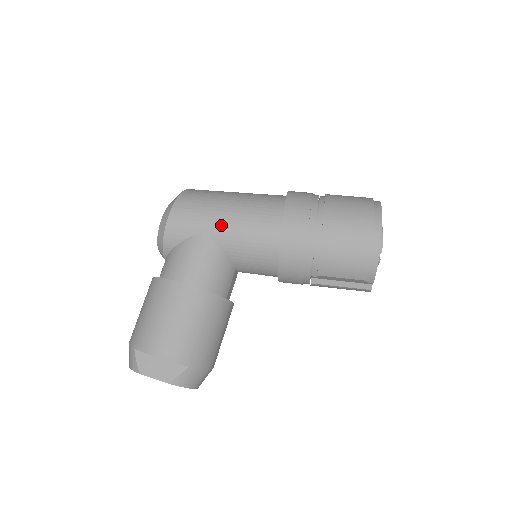
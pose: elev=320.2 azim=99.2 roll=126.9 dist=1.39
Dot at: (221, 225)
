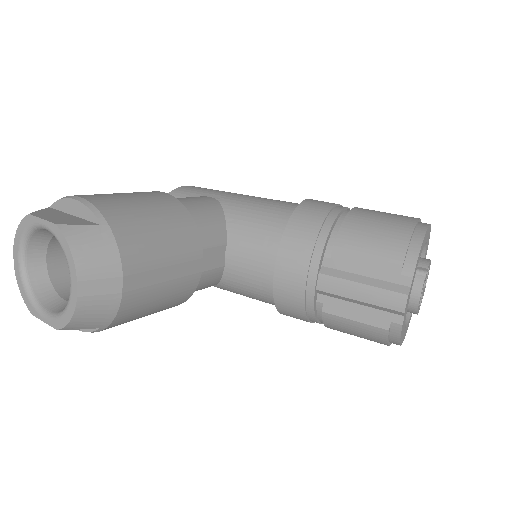
Dot at: (236, 195)
